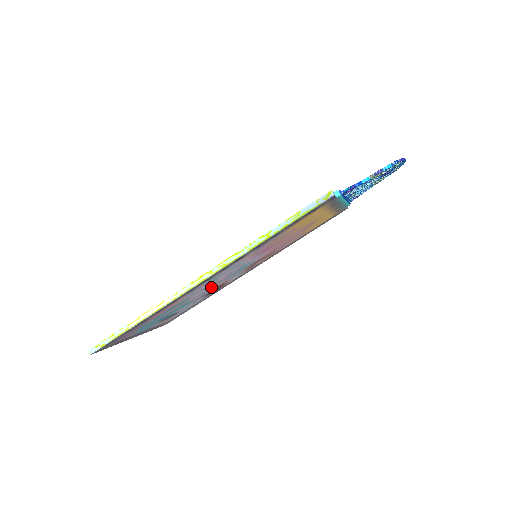
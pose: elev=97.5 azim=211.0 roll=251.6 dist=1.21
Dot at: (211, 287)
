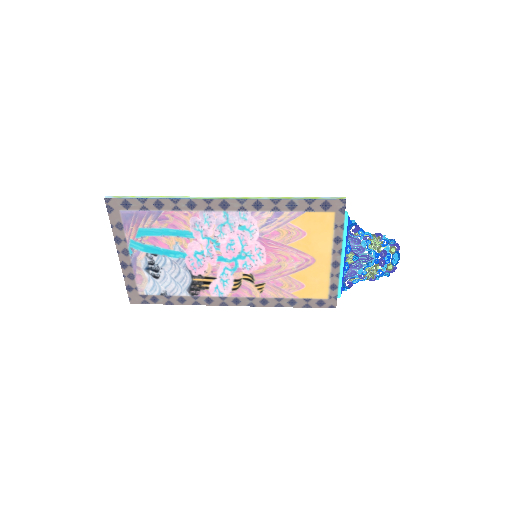
Dot at: (207, 256)
